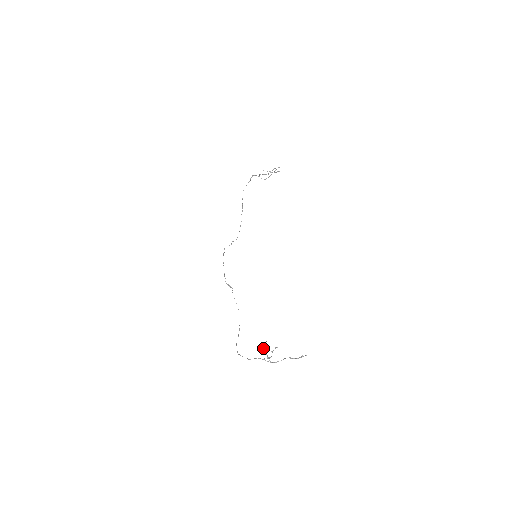
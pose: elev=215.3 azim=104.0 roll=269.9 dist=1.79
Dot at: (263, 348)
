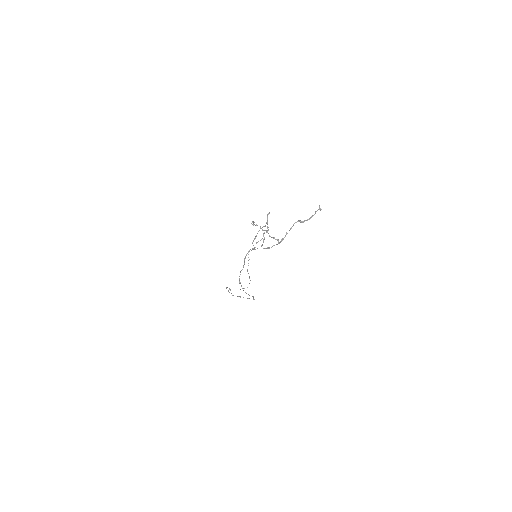
Dot at: occluded
